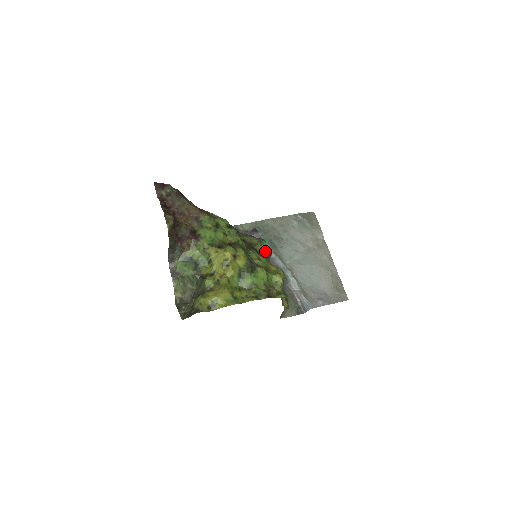
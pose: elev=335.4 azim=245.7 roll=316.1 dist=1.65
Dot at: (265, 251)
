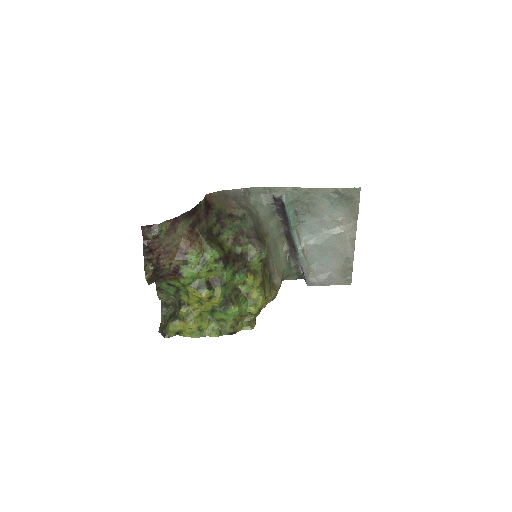
Dot at: (285, 221)
